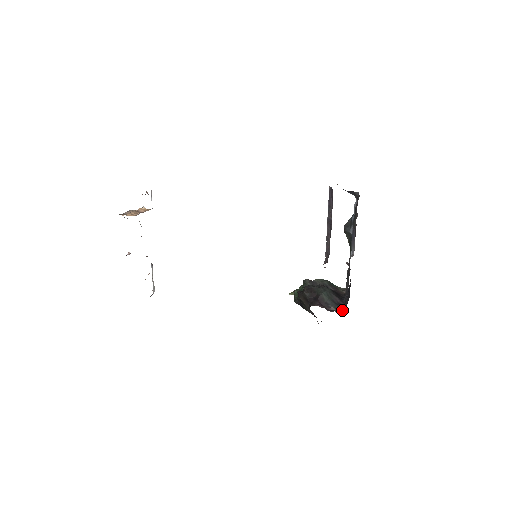
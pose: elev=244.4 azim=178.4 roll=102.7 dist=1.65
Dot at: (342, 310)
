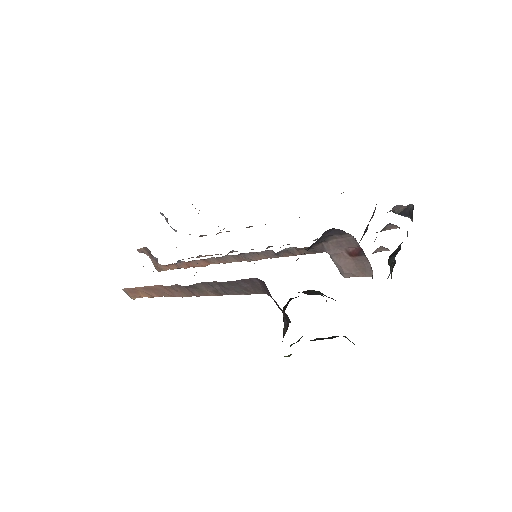
Dot at: occluded
